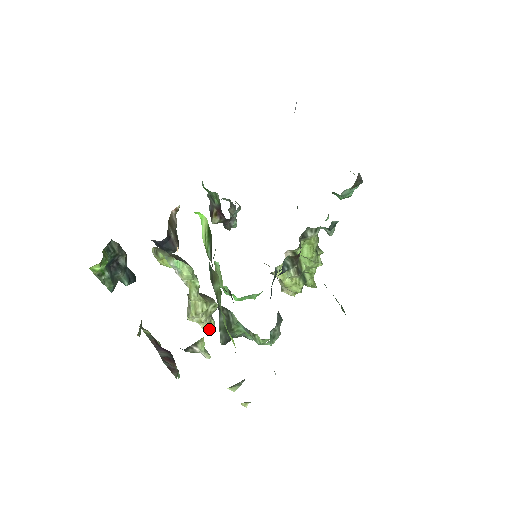
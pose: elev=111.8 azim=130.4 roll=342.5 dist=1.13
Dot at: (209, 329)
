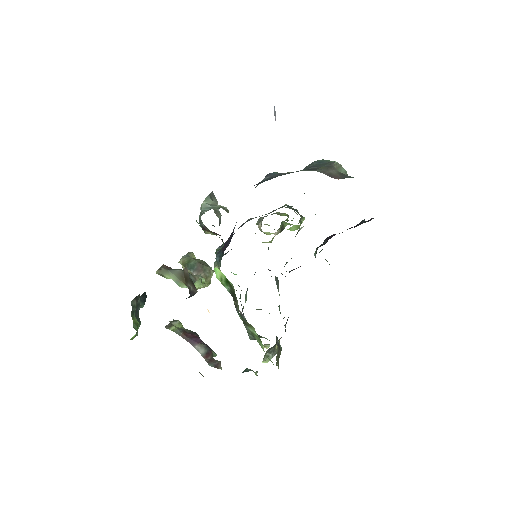
Dot at: occluded
